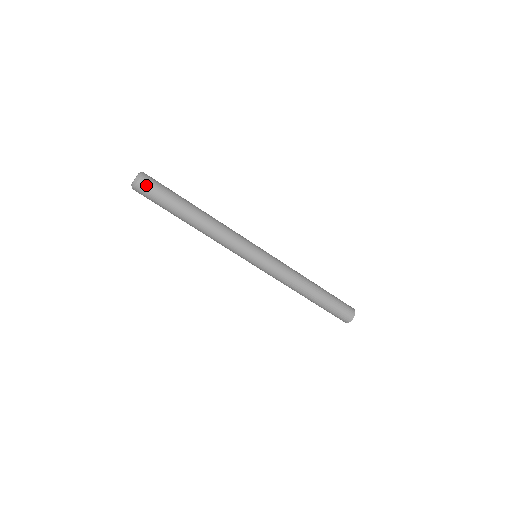
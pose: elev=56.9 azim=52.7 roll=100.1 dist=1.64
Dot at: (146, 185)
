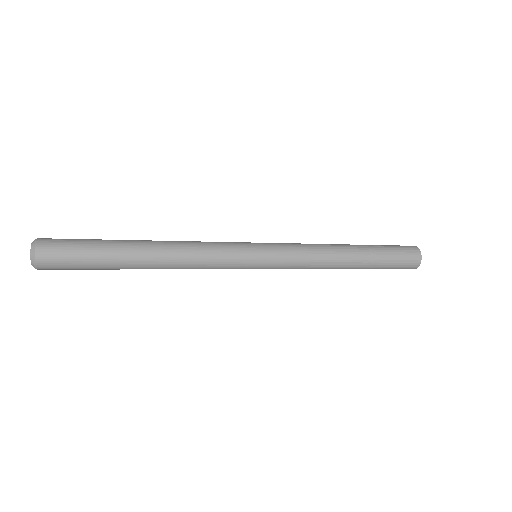
Dot at: (51, 266)
